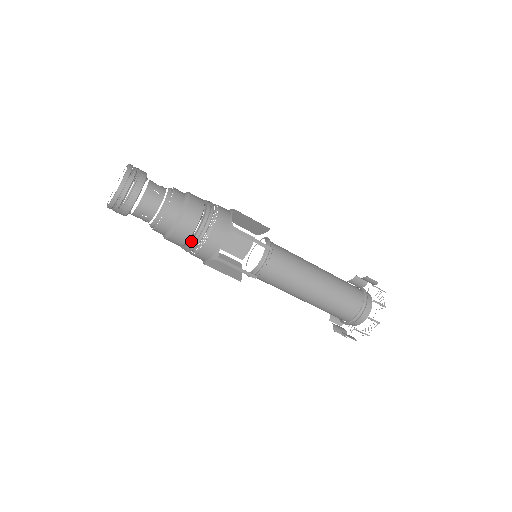
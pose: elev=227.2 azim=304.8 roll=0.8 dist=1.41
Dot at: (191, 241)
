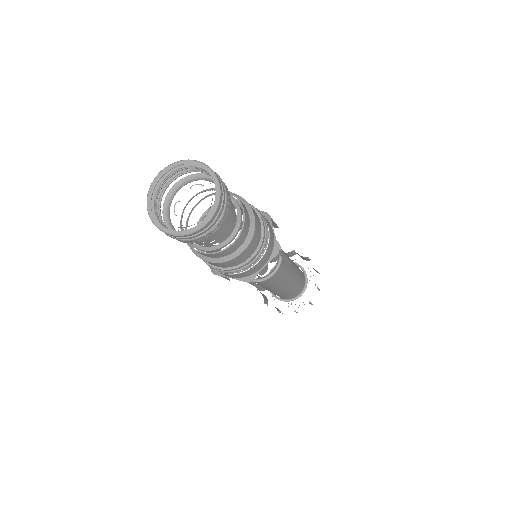
Dot at: (237, 267)
